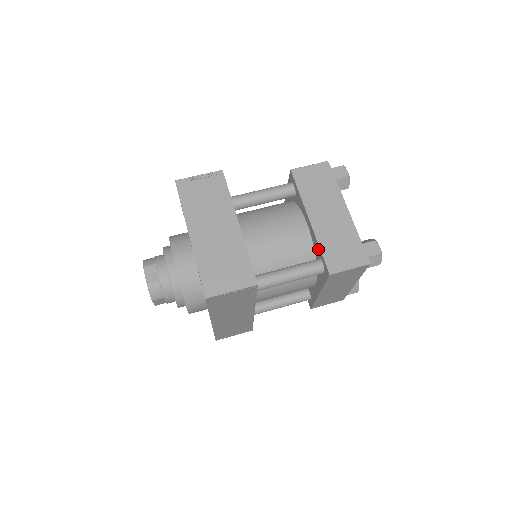
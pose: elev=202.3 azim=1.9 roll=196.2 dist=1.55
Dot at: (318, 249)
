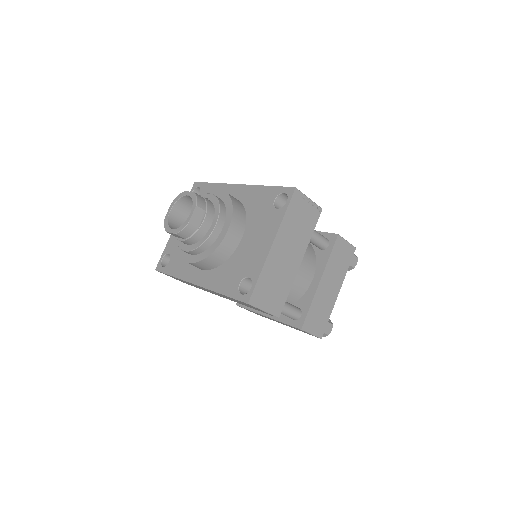
Dot at: (307, 304)
